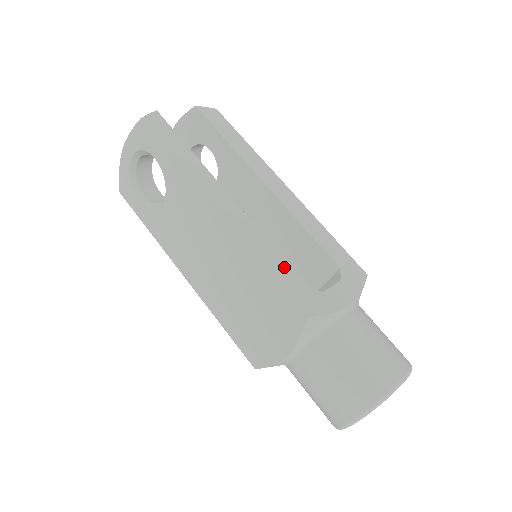
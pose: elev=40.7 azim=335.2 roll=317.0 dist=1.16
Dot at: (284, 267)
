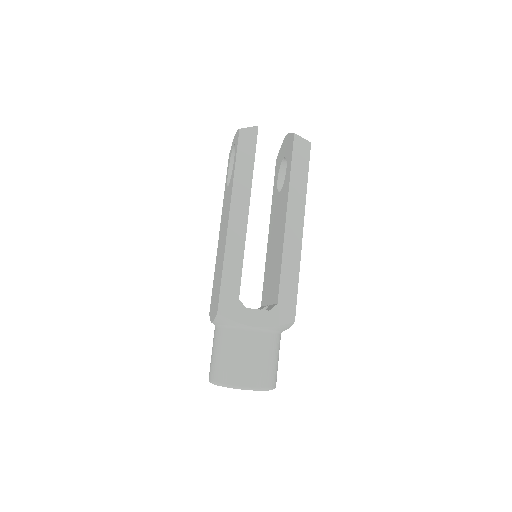
Dot at: (236, 277)
